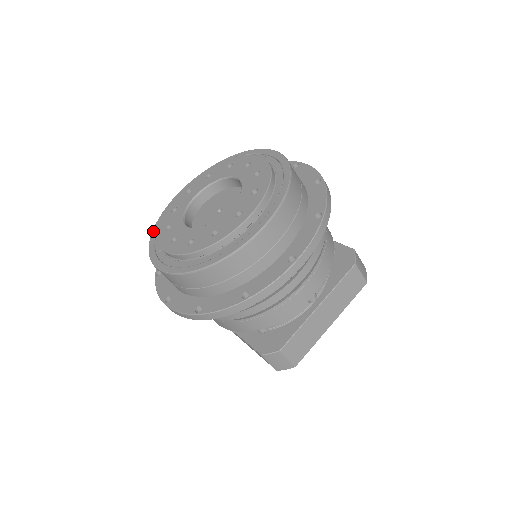
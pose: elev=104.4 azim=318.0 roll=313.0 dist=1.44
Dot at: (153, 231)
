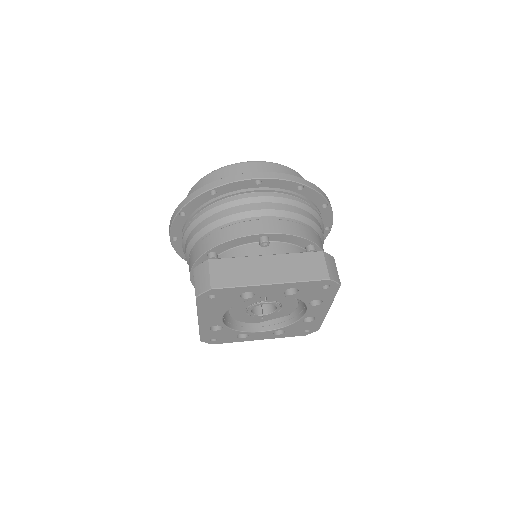
Dot at: occluded
